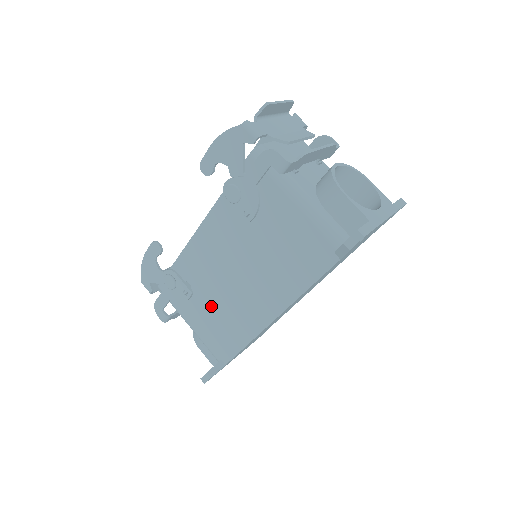
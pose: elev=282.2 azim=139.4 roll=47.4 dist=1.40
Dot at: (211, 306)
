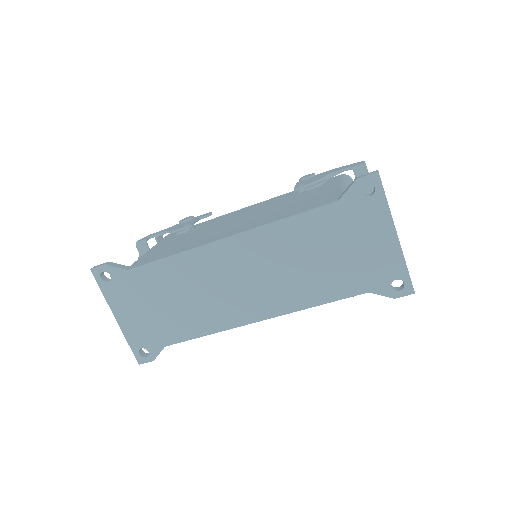
Dot at: (188, 237)
